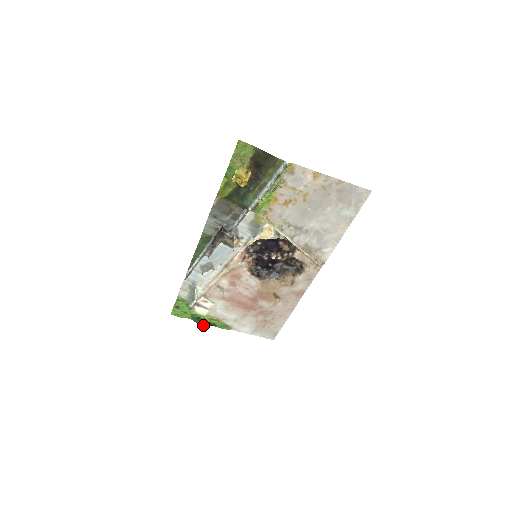
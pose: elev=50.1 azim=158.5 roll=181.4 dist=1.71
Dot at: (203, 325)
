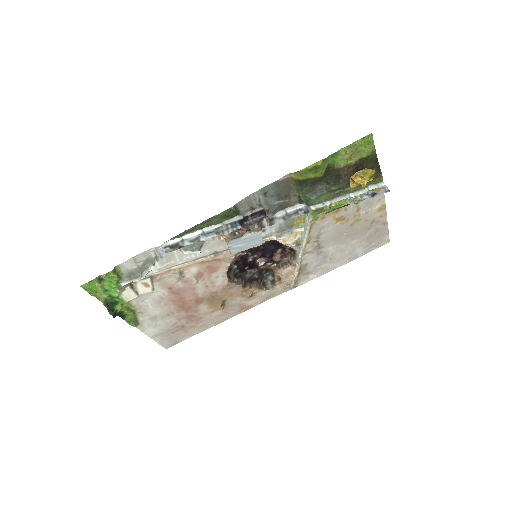
Dot at: (114, 314)
